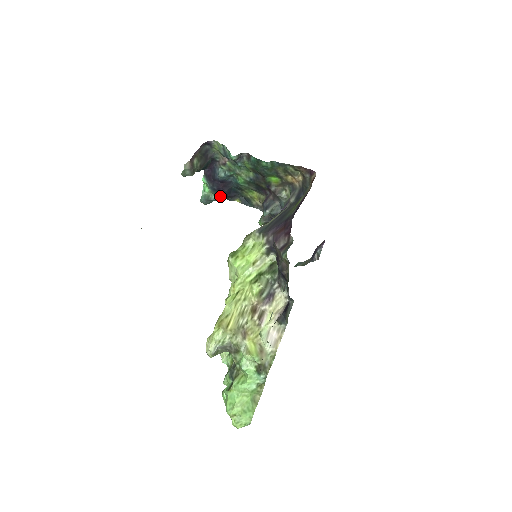
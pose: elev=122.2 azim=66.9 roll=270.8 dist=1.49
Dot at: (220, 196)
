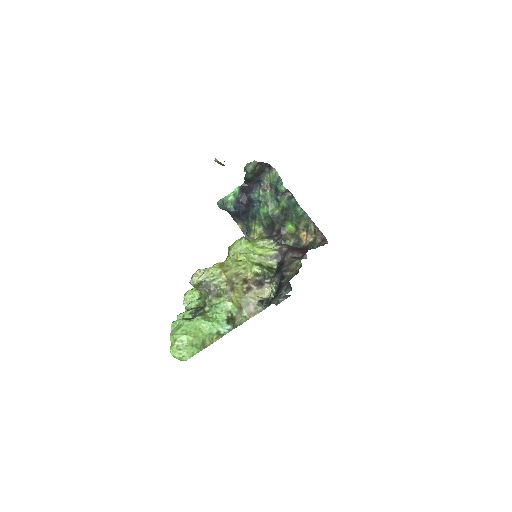
Dot at: (235, 210)
